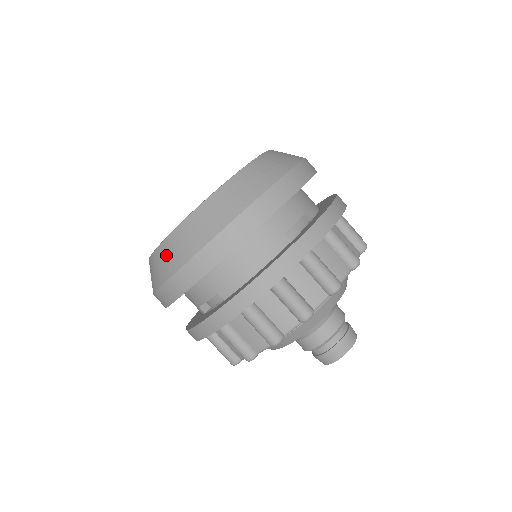
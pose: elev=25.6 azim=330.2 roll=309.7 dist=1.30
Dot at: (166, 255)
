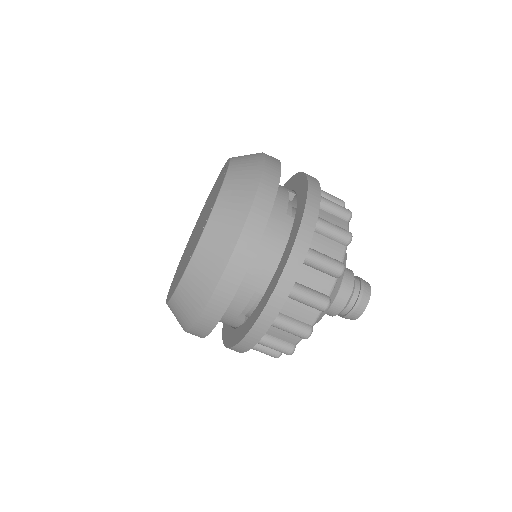
Dot at: (197, 278)
